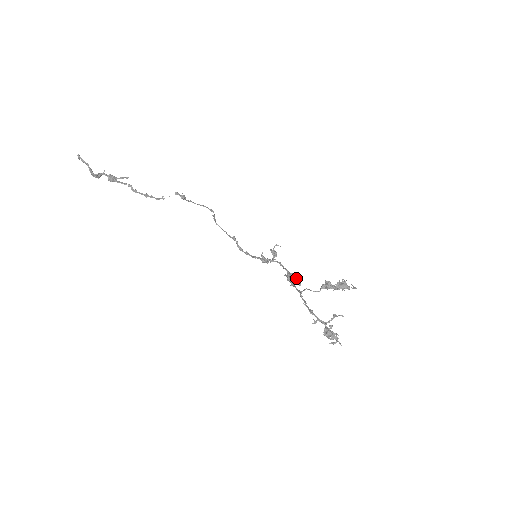
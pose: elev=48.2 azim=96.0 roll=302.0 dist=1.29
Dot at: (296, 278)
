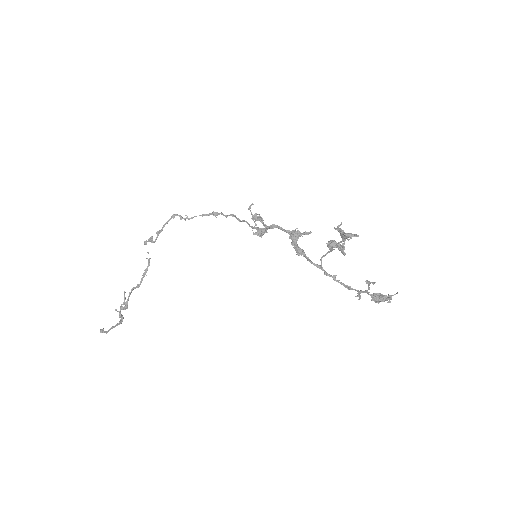
Dot at: (300, 235)
